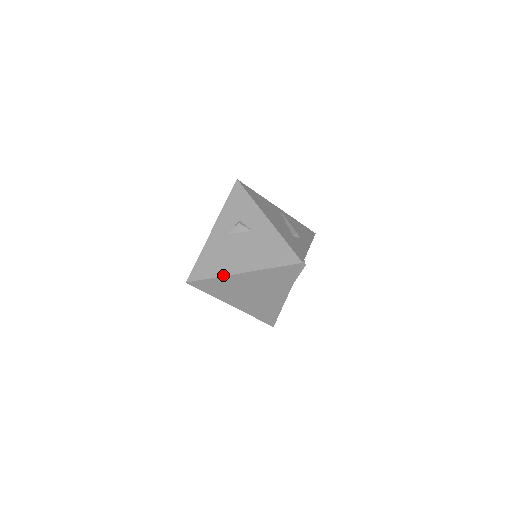
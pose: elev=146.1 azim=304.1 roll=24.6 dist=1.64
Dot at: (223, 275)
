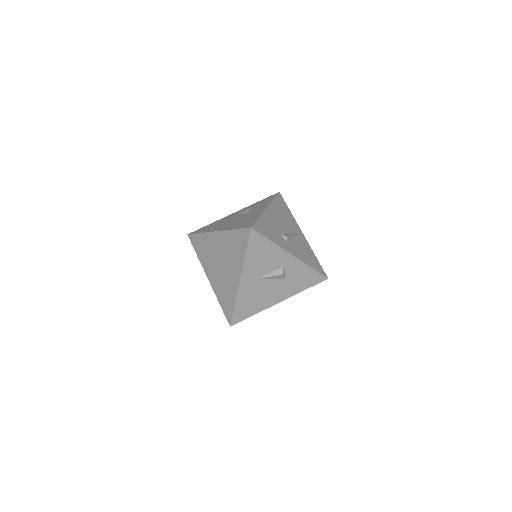
Dot at: (207, 232)
